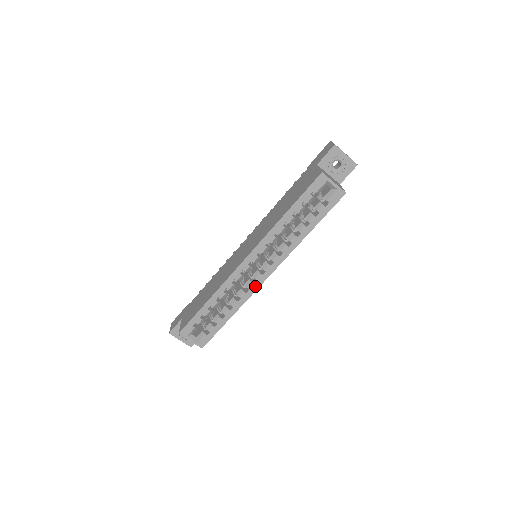
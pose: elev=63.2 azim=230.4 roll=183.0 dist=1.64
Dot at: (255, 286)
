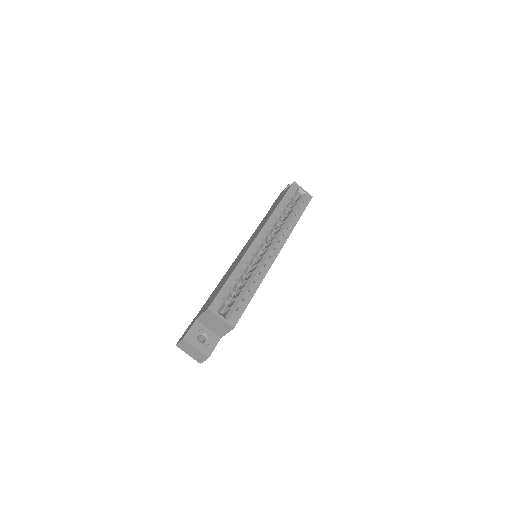
Dot at: (270, 261)
